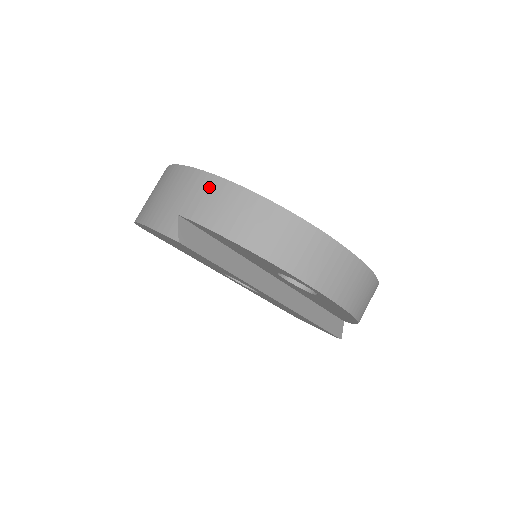
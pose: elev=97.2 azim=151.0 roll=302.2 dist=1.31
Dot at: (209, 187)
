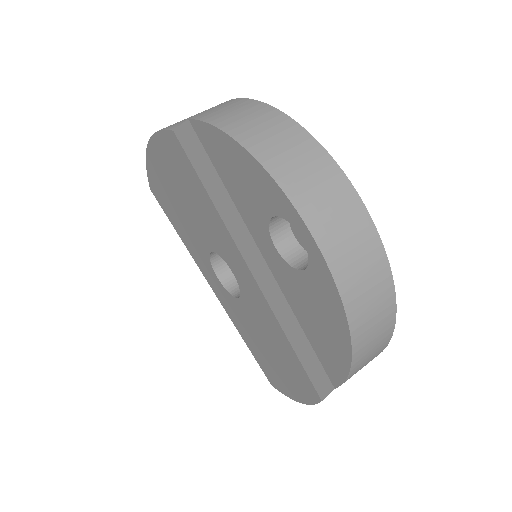
Dot at: (234, 103)
